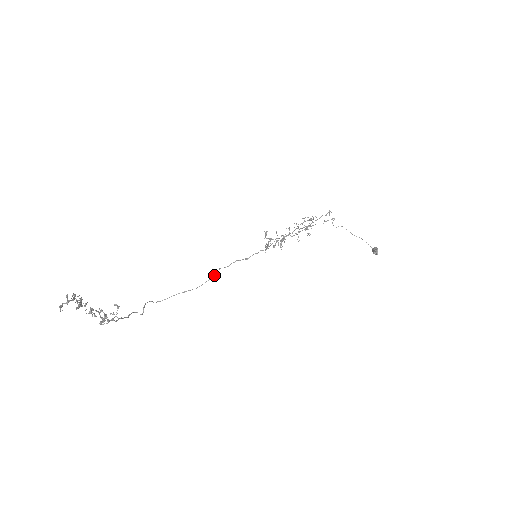
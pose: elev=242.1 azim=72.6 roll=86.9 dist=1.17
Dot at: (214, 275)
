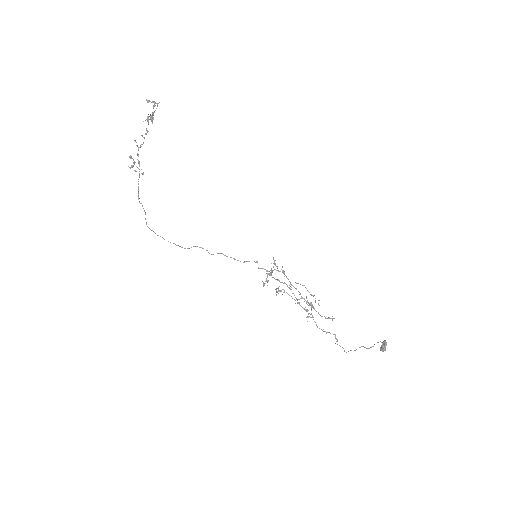
Dot at: occluded
